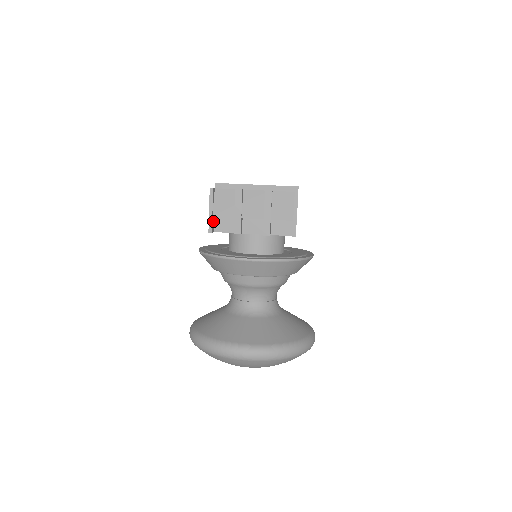
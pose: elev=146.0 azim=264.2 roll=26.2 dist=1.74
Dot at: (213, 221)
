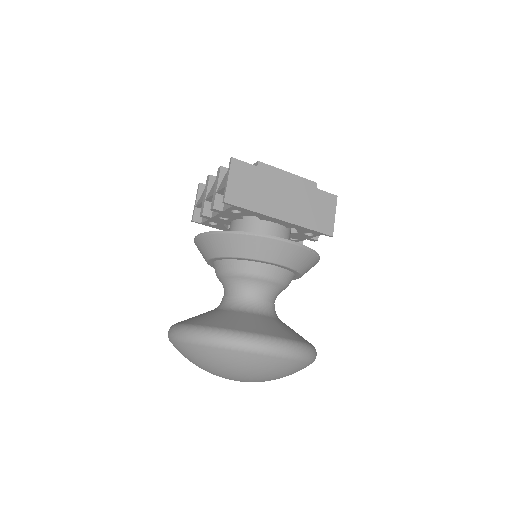
Dot at: occluded
